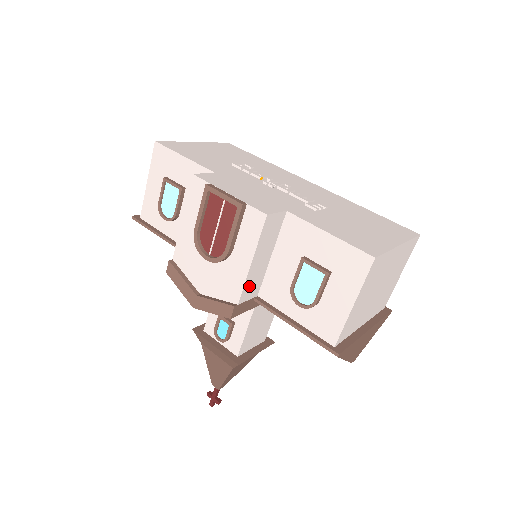
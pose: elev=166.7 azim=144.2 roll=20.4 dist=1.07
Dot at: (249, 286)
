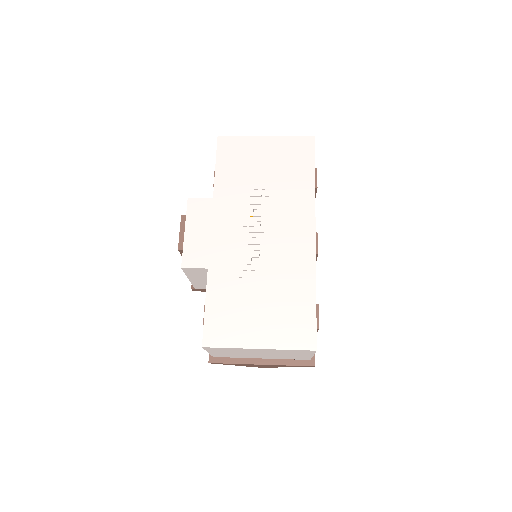
Dot at: (200, 285)
